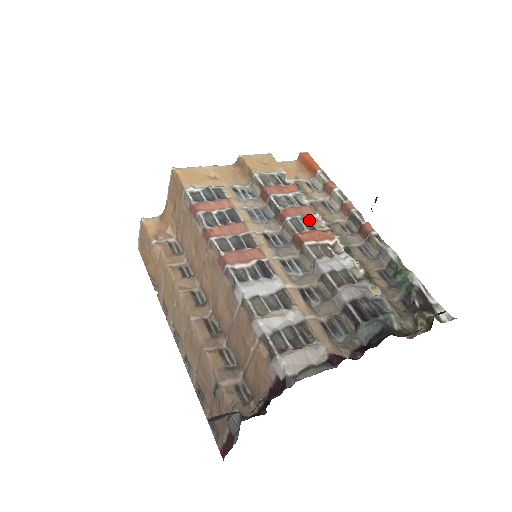
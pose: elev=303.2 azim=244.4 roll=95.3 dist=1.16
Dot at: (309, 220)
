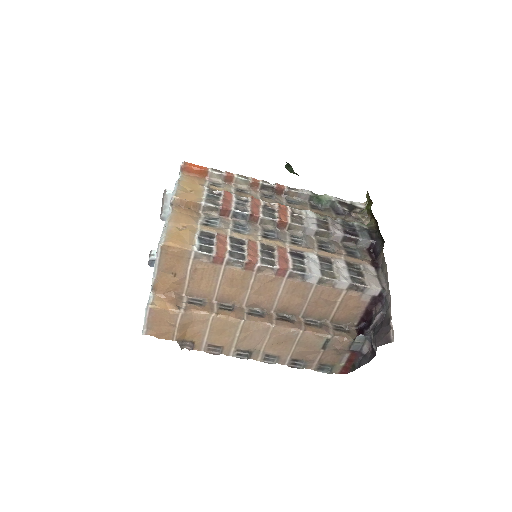
Dot at: (266, 207)
